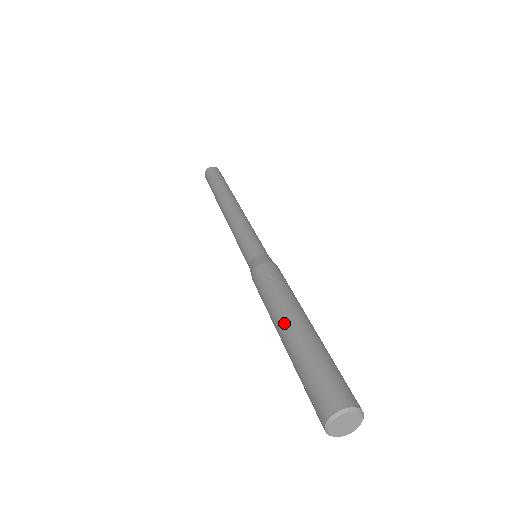
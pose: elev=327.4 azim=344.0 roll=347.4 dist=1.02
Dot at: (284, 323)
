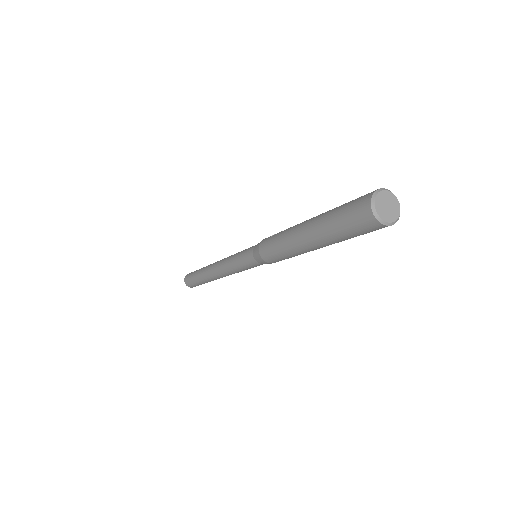
Dot at: (302, 225)
